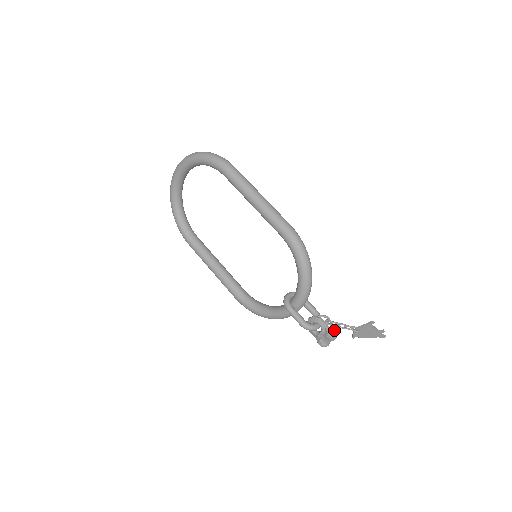
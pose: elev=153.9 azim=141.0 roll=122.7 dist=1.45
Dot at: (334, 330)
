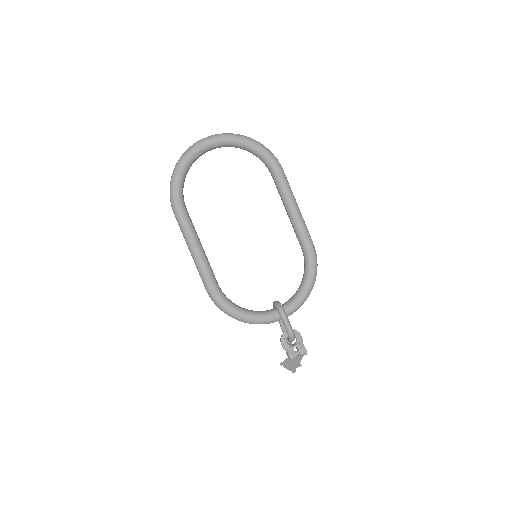
Dot at: occluded
